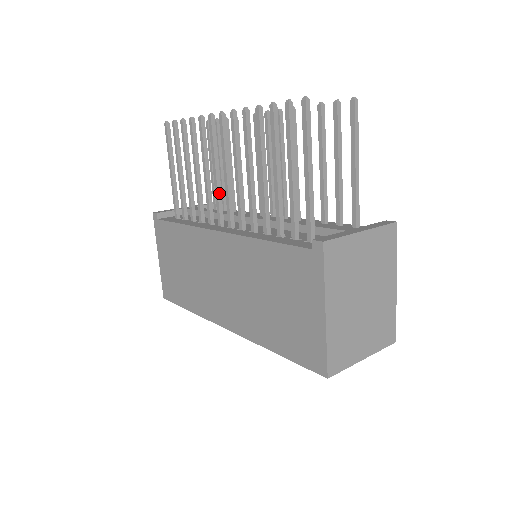
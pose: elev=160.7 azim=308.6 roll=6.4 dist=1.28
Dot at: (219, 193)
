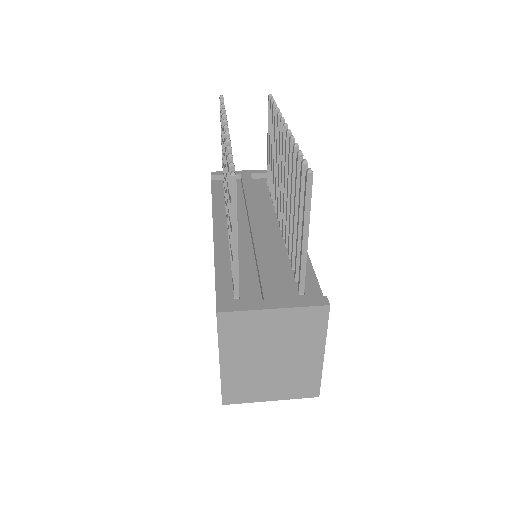
Dot at: occluded
